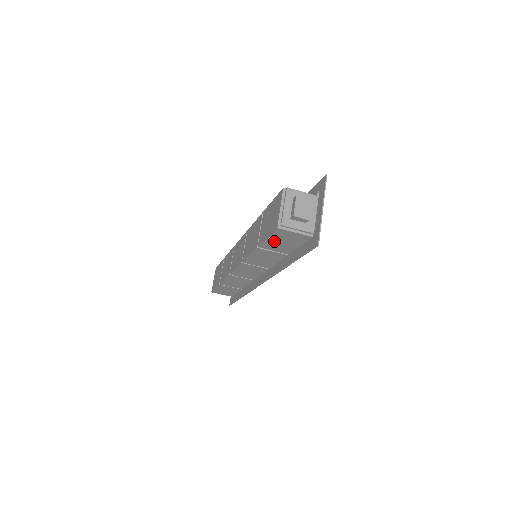
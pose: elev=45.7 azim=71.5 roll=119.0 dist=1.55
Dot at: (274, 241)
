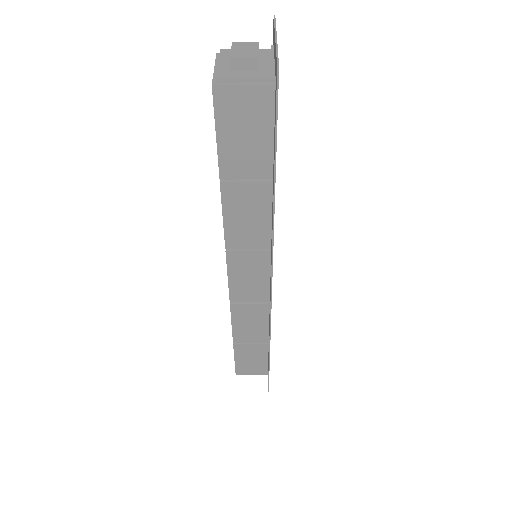
Dot at: (231, 141)
